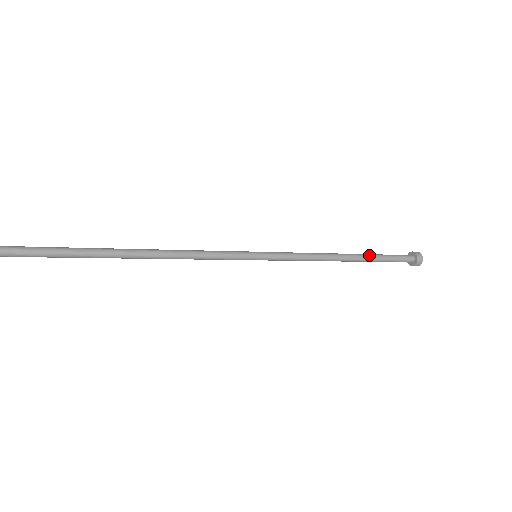
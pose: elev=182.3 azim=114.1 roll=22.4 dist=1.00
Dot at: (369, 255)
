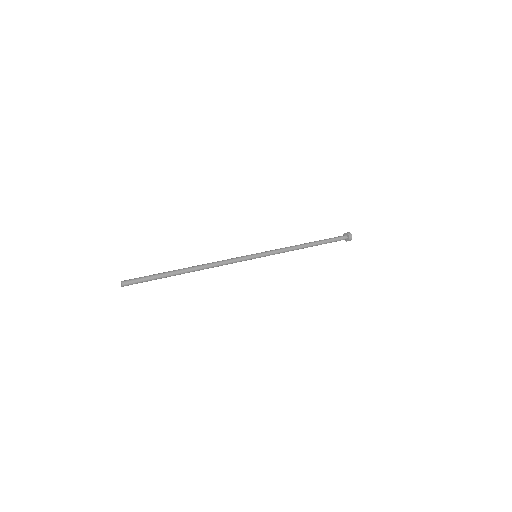
Dot at: (319, 240)
